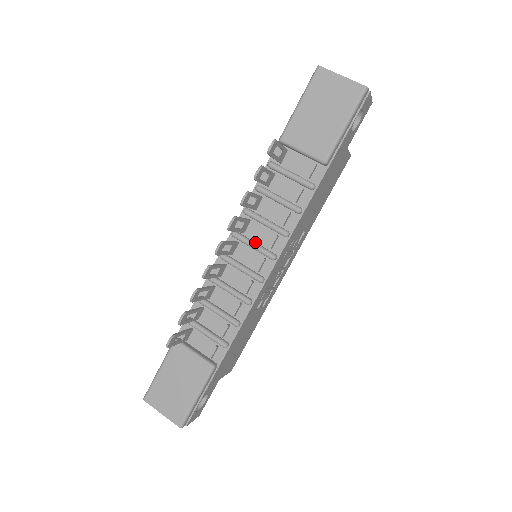
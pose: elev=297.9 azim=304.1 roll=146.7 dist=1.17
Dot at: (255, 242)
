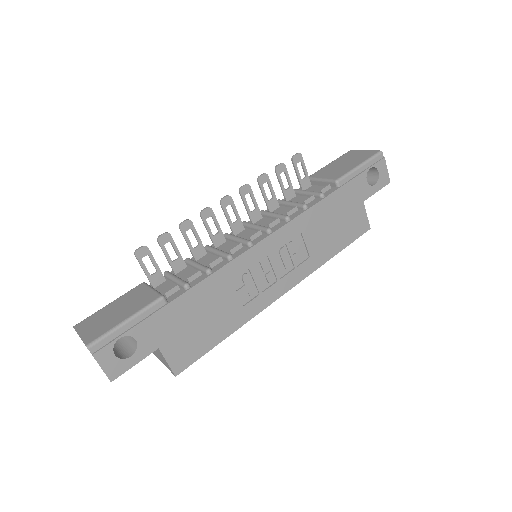
Dot at: occluded
